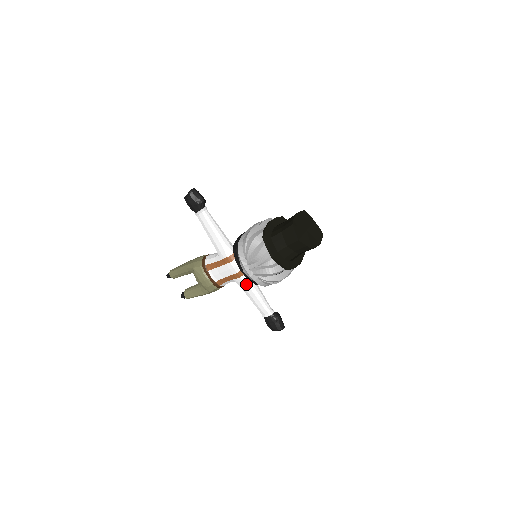
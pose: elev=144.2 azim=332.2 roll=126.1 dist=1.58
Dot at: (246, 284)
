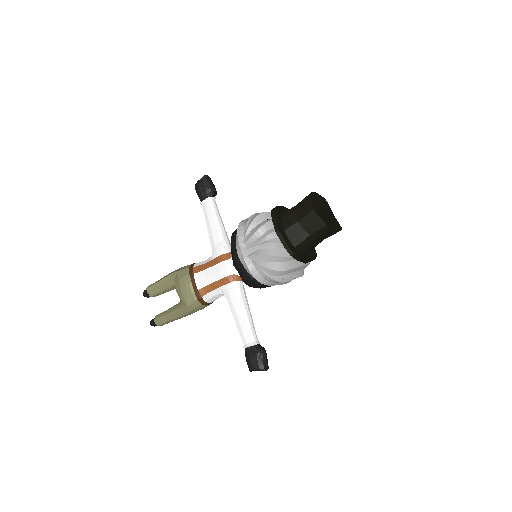
Dot at: (234, 294)
